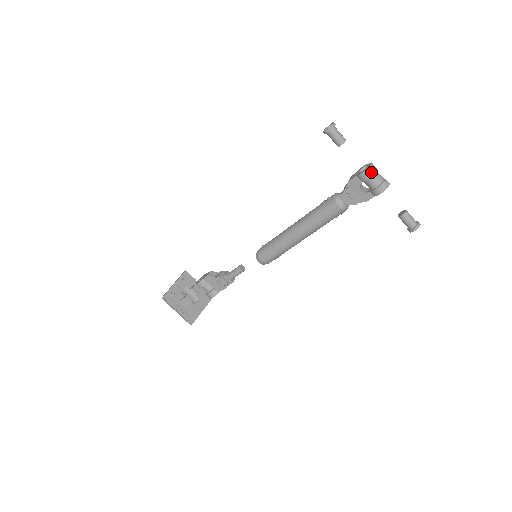
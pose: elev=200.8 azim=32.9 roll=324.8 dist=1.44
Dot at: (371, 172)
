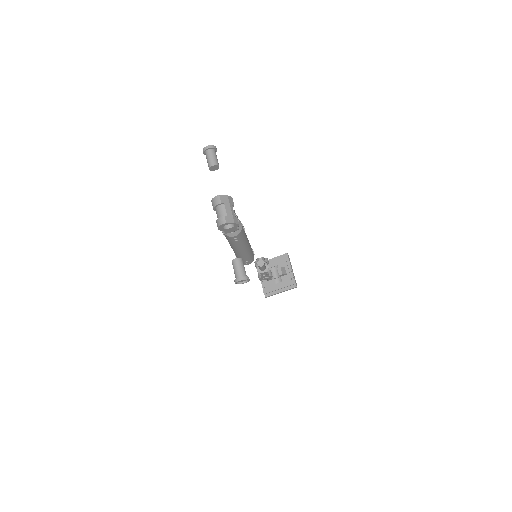
Dot at: (214, 204)
